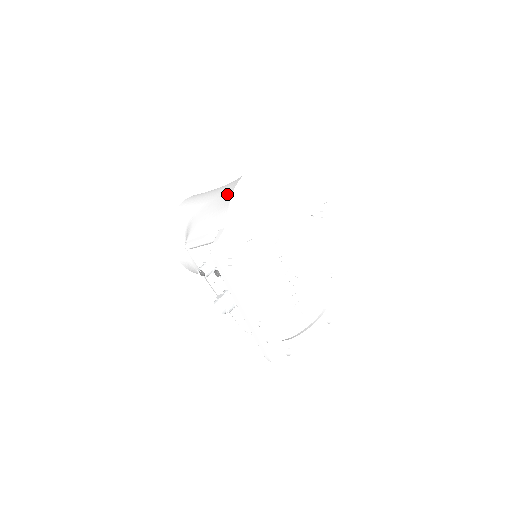
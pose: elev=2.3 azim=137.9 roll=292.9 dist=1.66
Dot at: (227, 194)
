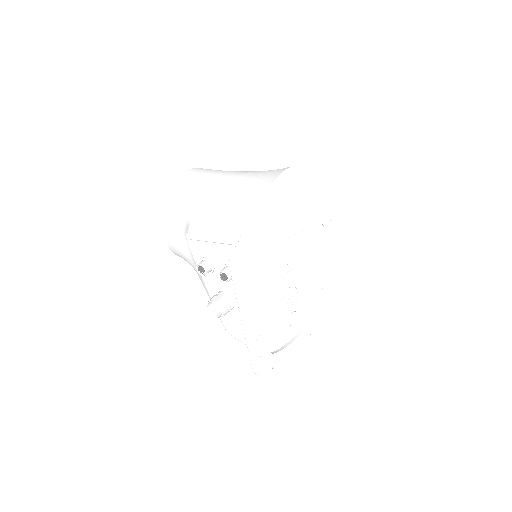
Dot at: (254, 193)
